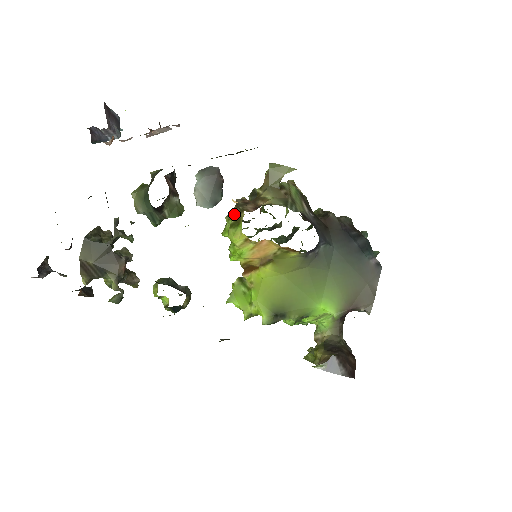
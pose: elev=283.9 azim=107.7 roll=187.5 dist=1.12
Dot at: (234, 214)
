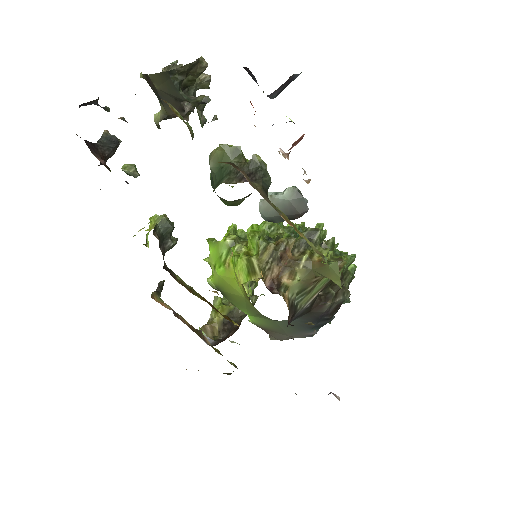
Dot at: (262, 256)
